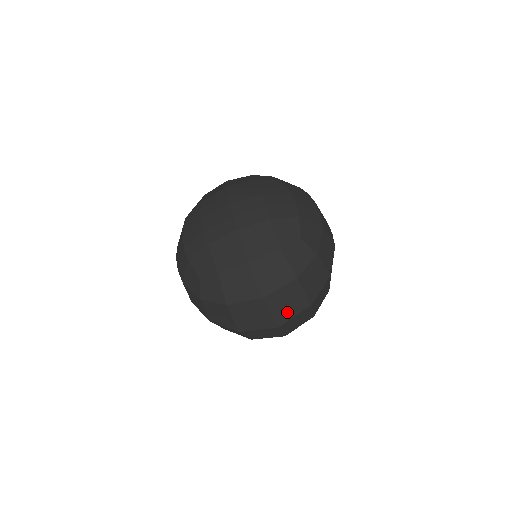
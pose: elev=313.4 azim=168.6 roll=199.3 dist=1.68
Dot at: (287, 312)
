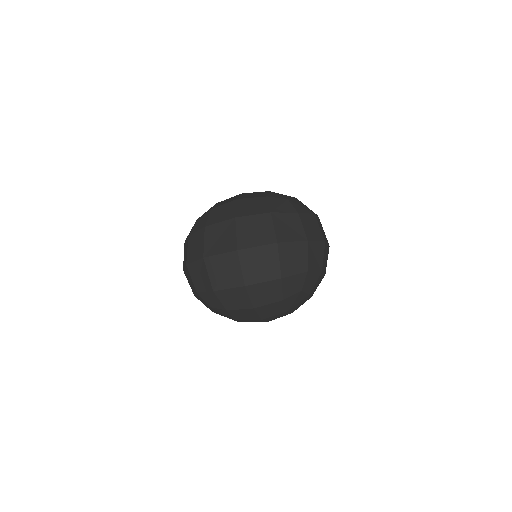
Dot at: (252, 239)
